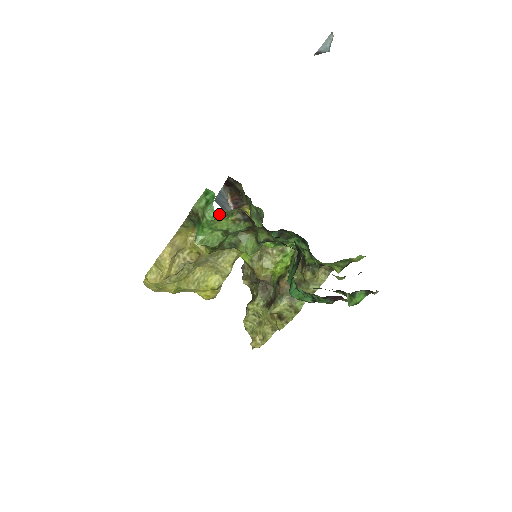
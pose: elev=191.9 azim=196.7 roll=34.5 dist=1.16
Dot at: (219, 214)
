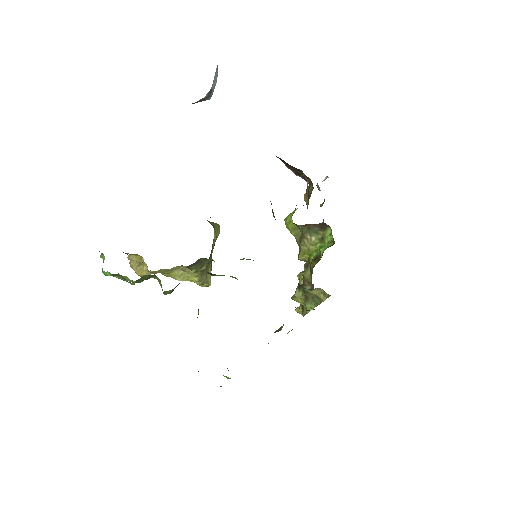
Dot at: (107, 274)
